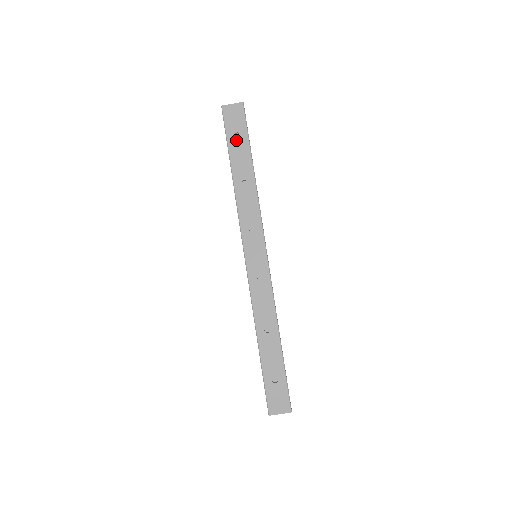
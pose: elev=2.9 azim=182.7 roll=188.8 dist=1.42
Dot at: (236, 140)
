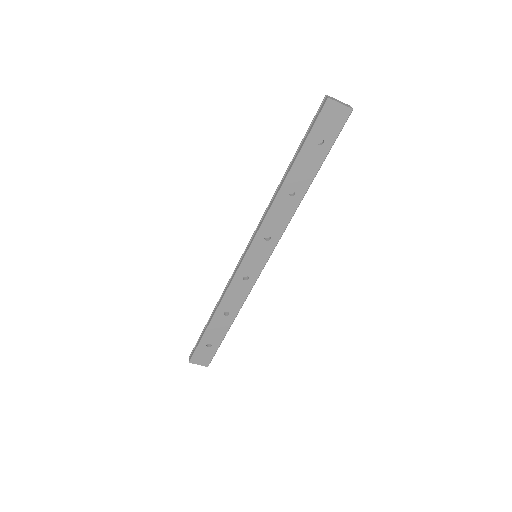
Dot at: (315, 146)
